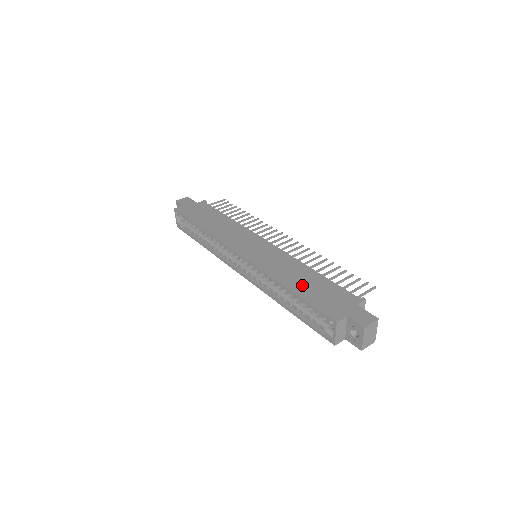
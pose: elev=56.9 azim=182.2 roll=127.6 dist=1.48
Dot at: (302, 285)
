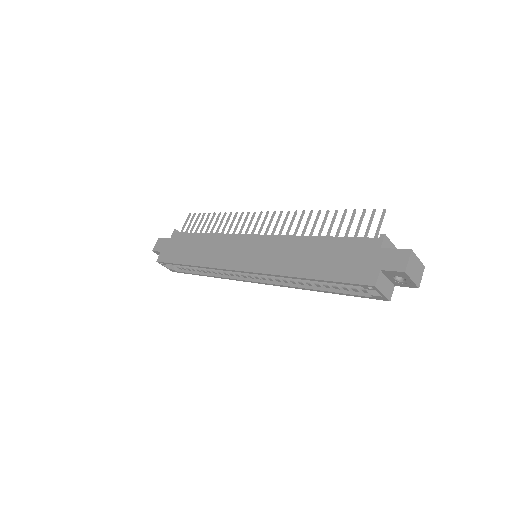
Dot at: (316, 264)
